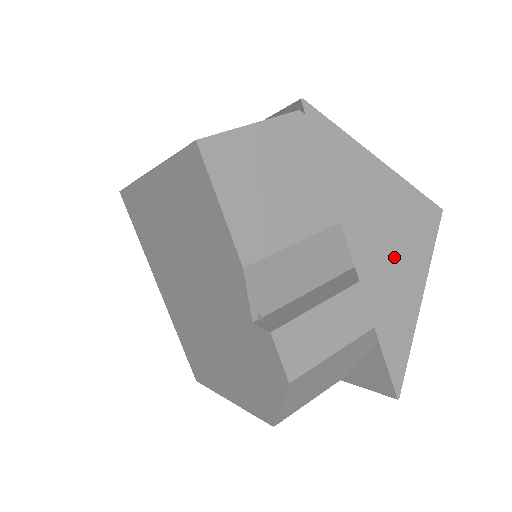
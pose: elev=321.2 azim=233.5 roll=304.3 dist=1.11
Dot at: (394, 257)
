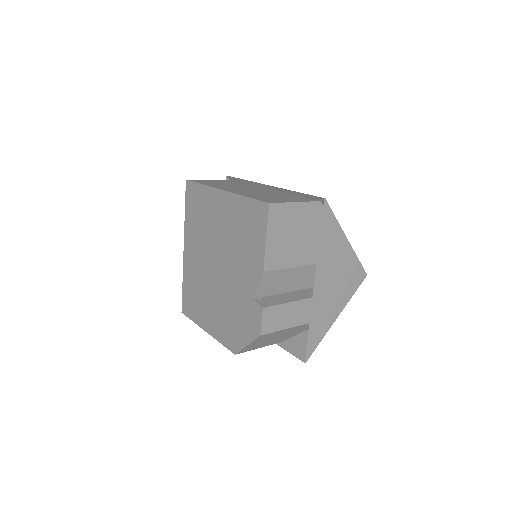
Dot at: (333, 291)
